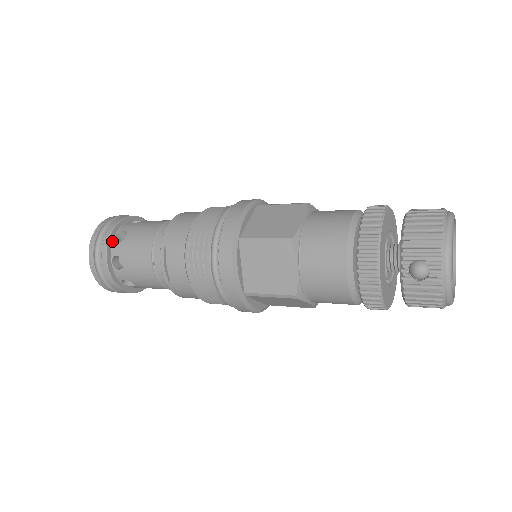
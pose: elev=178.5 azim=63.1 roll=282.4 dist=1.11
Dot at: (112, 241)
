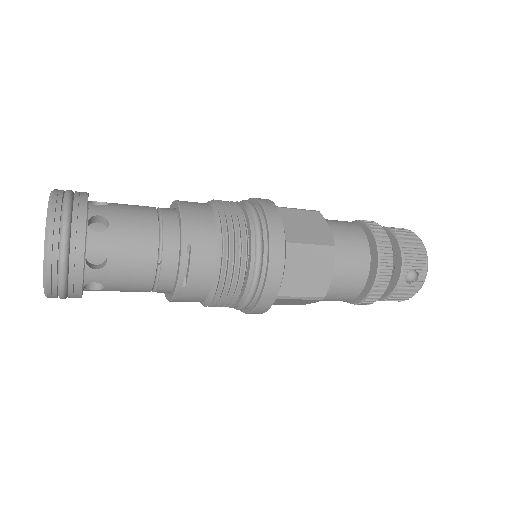
Dot at: (86, 229)
